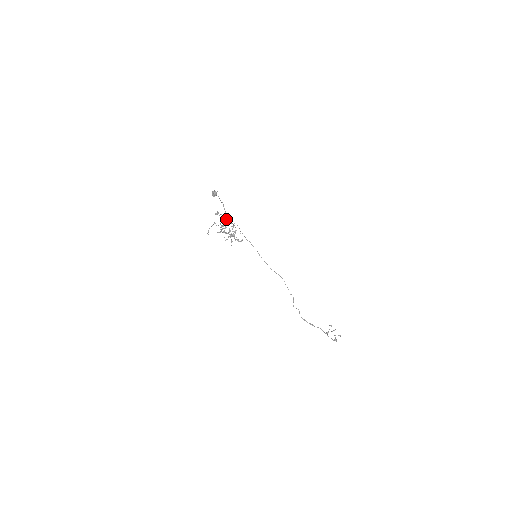
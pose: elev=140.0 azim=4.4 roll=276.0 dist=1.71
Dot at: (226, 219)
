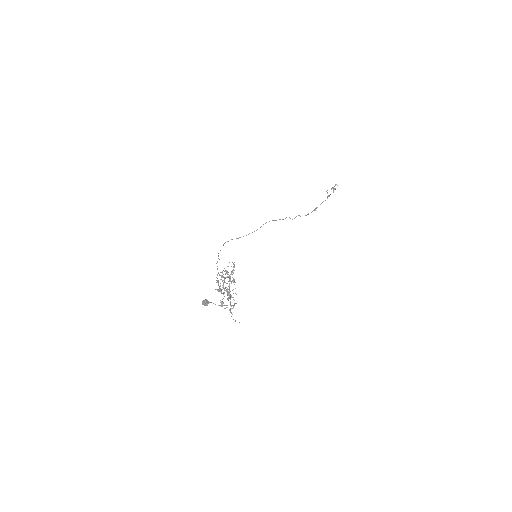
Dot at: (224, 289)
